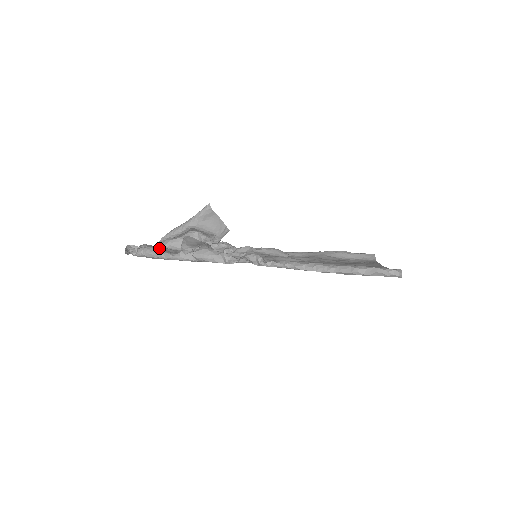
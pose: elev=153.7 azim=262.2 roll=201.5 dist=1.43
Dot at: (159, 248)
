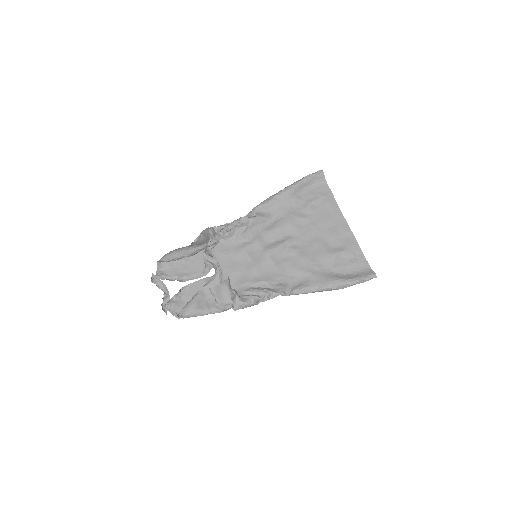
Dot at: (198, 308)
